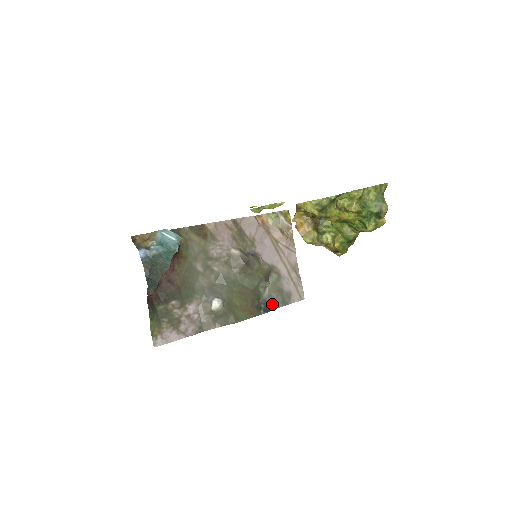
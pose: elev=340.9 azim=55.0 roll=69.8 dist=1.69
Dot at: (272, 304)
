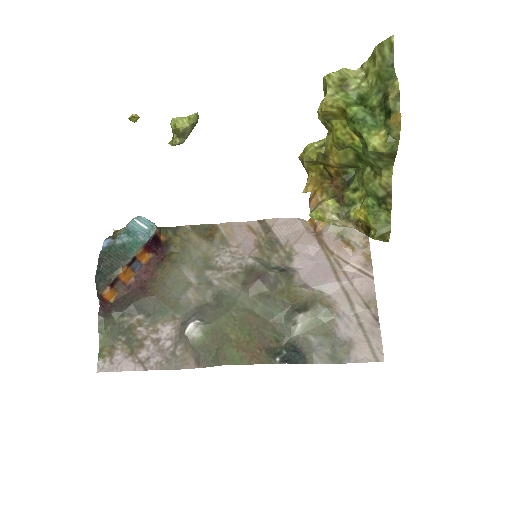
Dot at: (304, 353)
